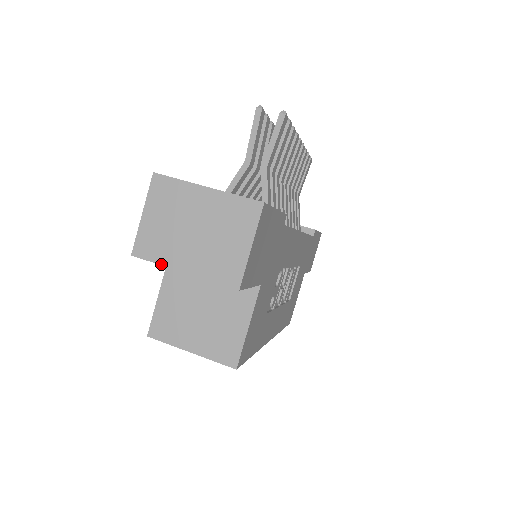
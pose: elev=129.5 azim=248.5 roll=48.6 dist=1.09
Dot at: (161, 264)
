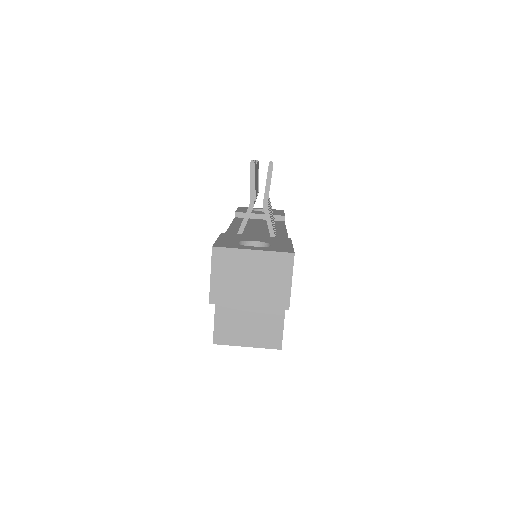
Dot at: (232, 305)
